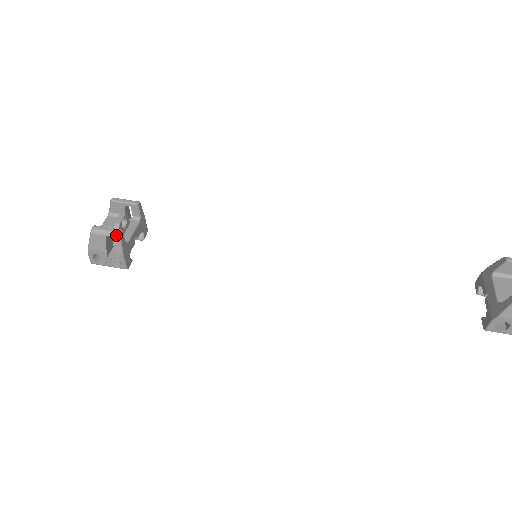
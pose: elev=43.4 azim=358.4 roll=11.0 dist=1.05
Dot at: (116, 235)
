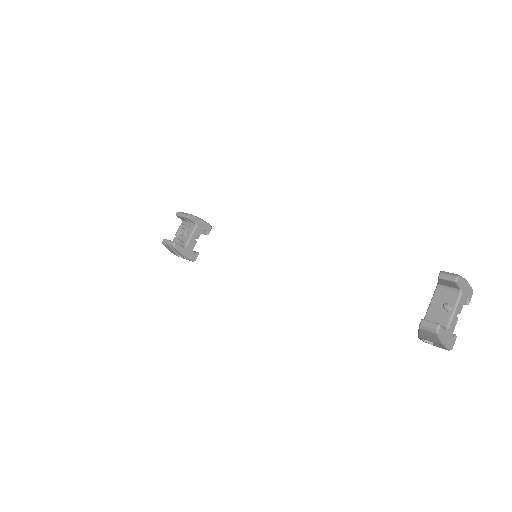
Dot at: (172, 246)
